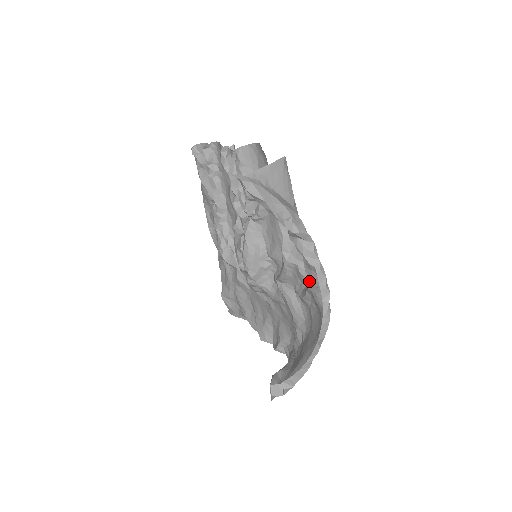
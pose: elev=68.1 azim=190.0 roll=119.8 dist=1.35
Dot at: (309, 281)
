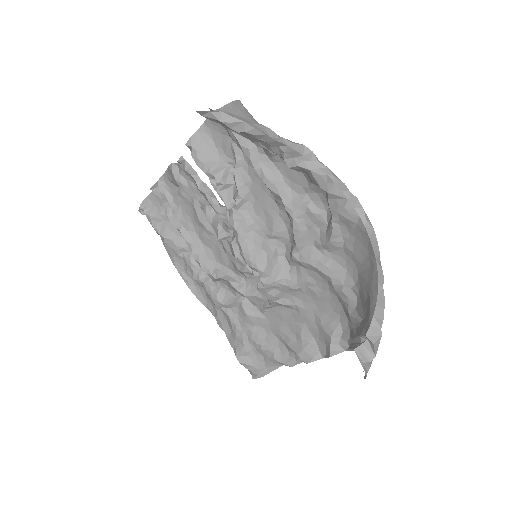
Dot at: occluded
